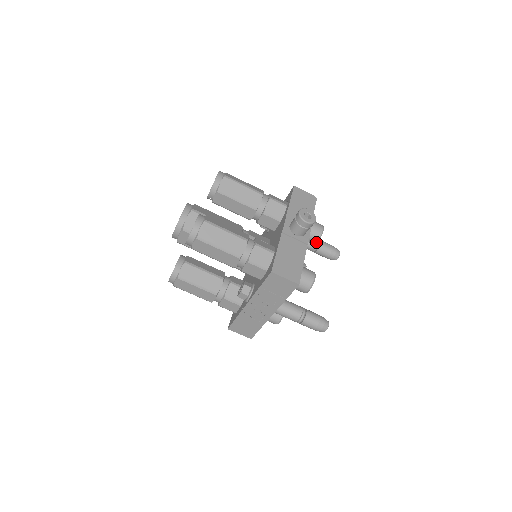
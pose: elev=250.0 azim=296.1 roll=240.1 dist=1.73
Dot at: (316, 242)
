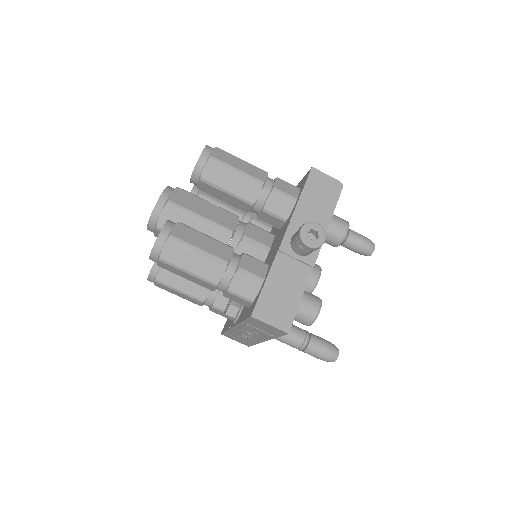
Dot at: (336, 246)
